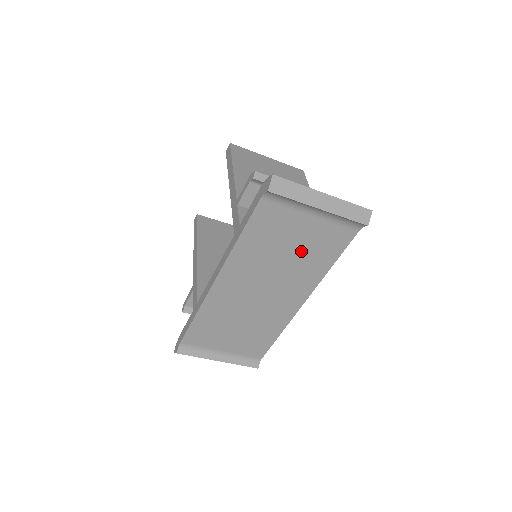
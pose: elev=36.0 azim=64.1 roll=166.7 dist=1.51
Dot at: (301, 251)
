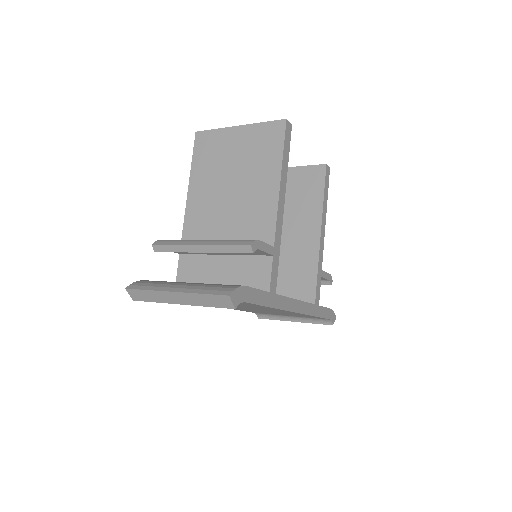
Dot at: occluded
